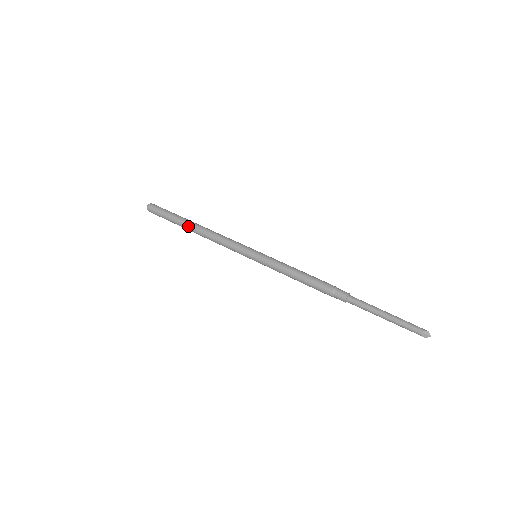
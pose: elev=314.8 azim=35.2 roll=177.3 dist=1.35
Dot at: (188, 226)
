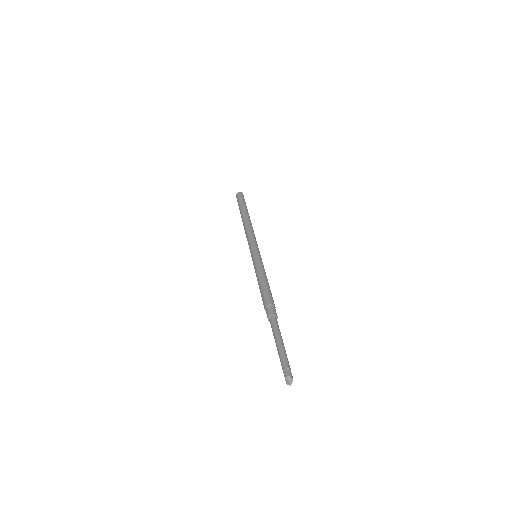
Dot at: (243, 215)
